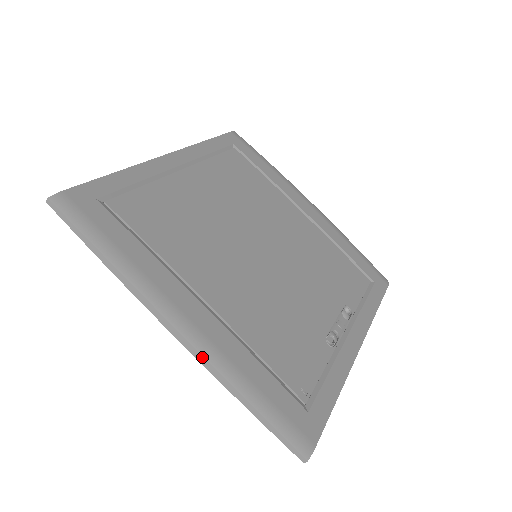
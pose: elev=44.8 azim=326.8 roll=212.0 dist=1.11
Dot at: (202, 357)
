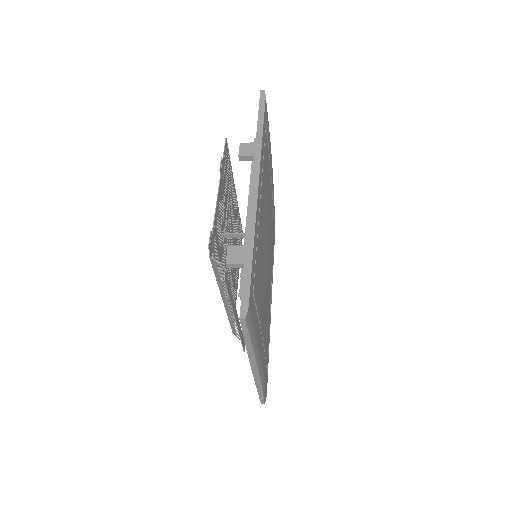
Dot at: (260, 383)
